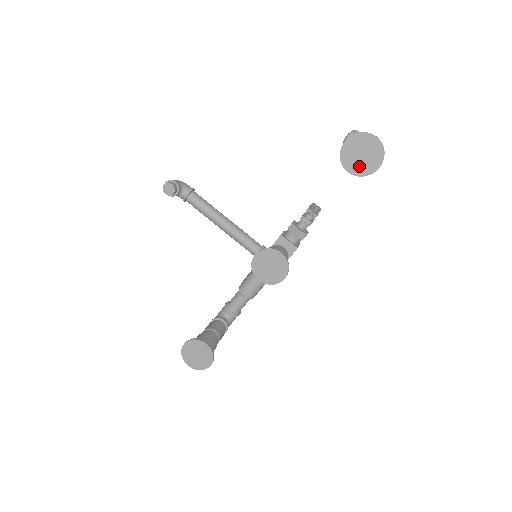
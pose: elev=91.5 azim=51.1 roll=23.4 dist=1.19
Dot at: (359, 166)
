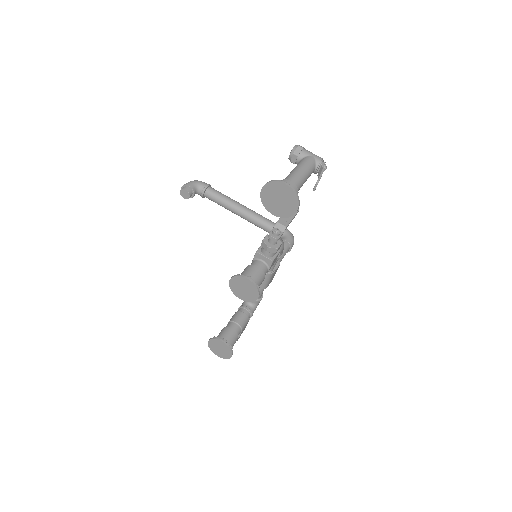
Dot at: (280, 209)
